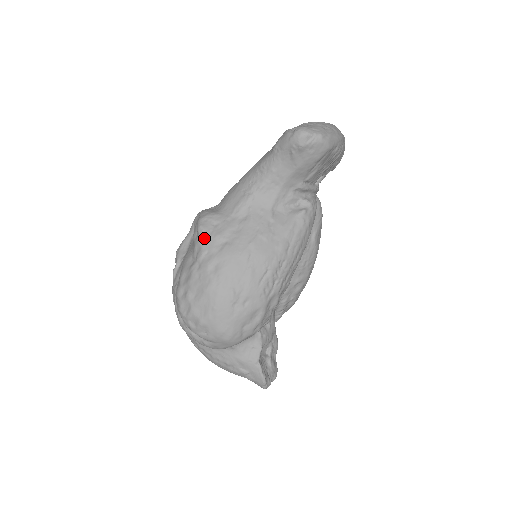
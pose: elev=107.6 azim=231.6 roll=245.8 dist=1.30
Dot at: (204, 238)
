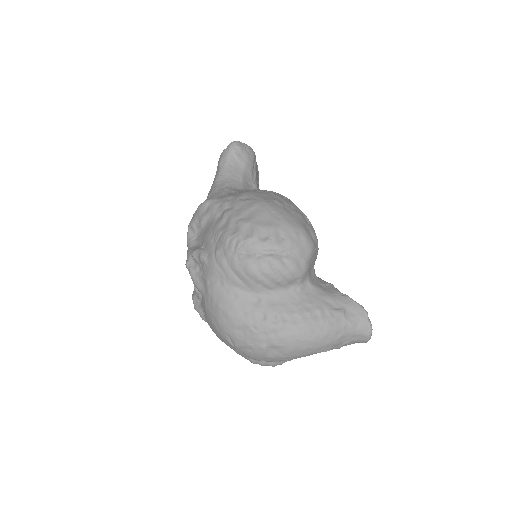
Dot at: (217, 199)
